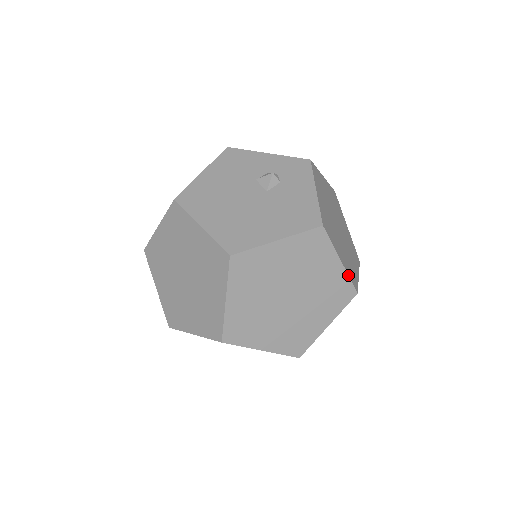
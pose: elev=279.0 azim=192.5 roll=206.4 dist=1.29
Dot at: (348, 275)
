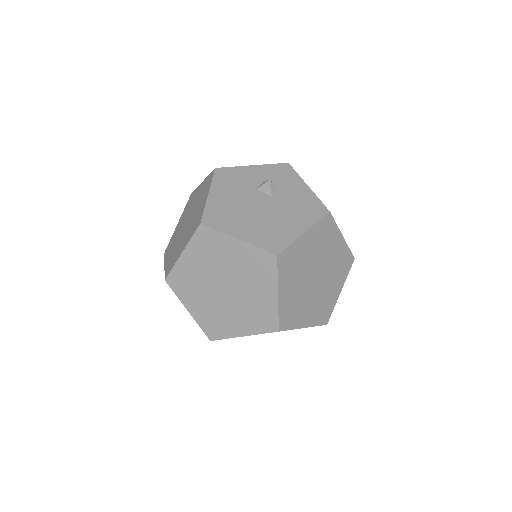
Dot at: occluded
